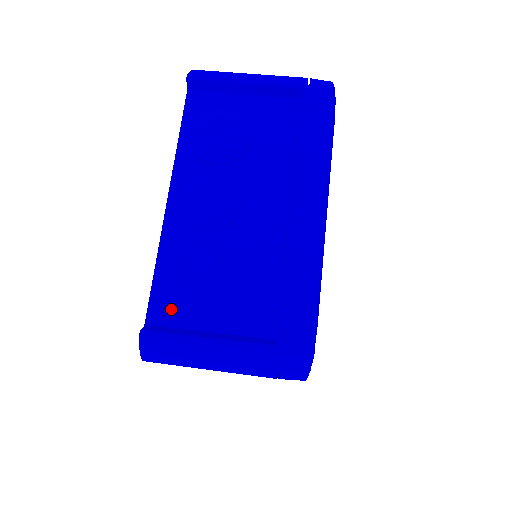
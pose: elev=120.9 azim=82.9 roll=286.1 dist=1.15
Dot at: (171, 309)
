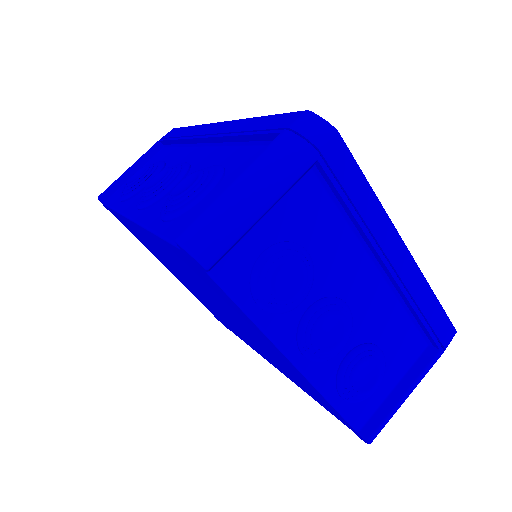
Dot at: (364, 408)
